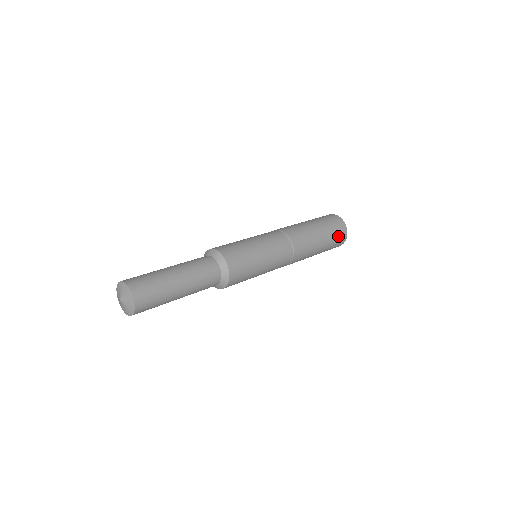
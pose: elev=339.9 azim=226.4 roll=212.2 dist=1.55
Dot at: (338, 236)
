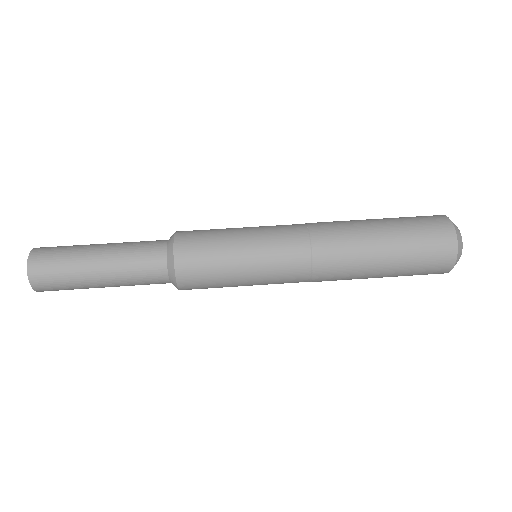
Dot at: (430, 257)
